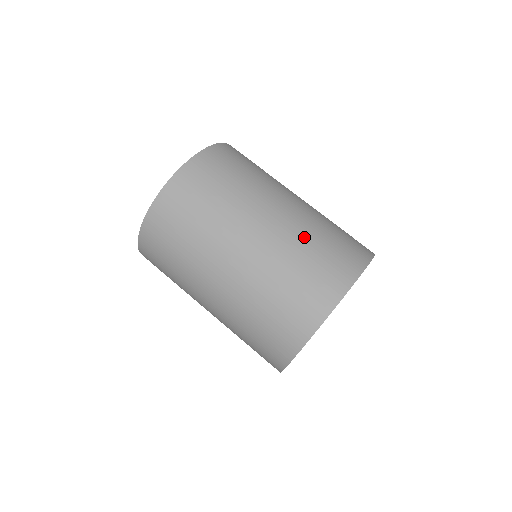
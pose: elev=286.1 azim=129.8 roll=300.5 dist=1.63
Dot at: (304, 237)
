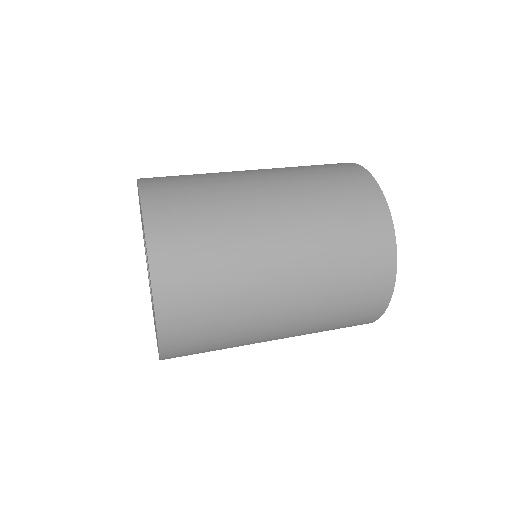
Dot at: occluded
